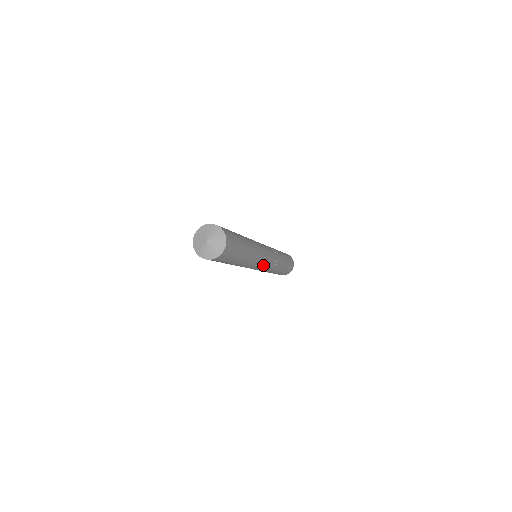
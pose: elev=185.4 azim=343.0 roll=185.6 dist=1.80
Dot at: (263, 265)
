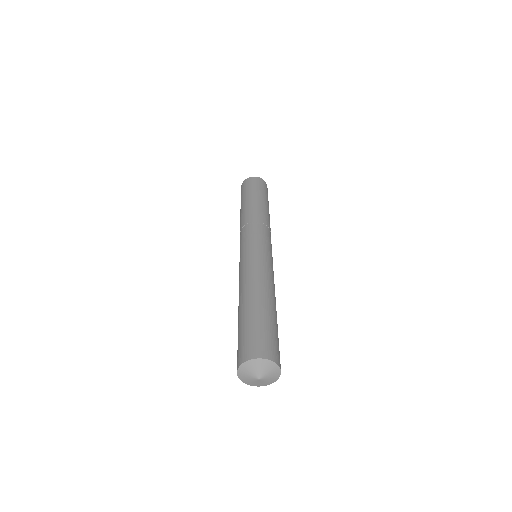
Dot at: occluded
